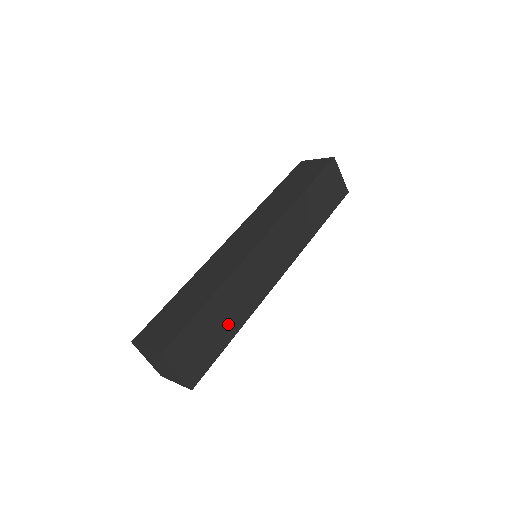
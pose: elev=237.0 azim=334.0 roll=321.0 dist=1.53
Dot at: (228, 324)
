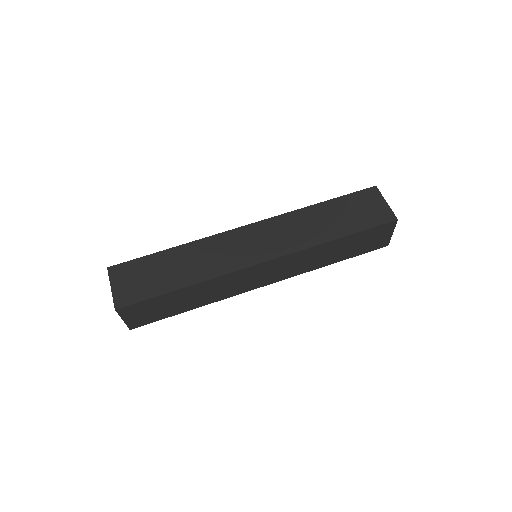
Dot at: (188, 304)
